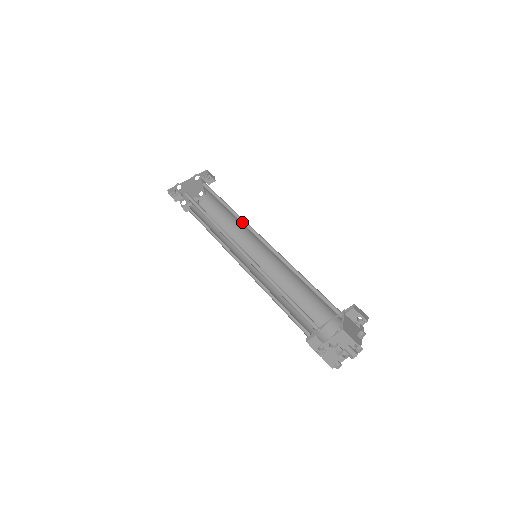
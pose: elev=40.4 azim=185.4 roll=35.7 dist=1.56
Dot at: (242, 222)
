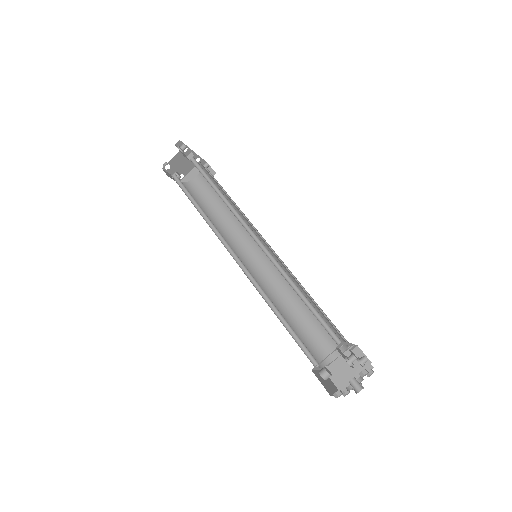
Dot at: occluded
